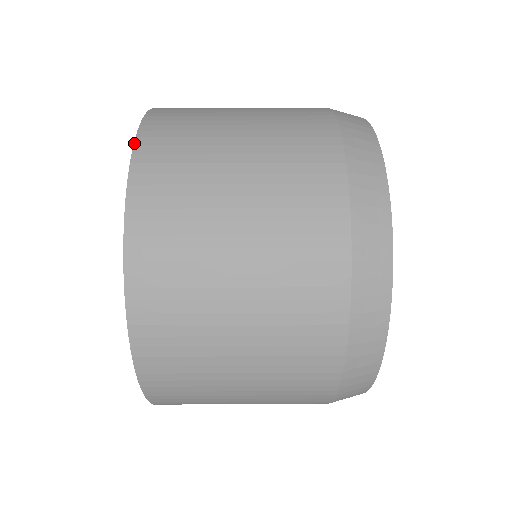
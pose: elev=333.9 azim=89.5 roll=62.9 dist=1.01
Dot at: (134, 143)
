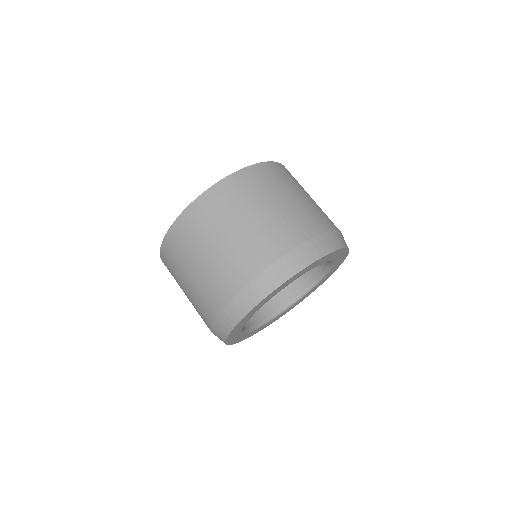
Dot at: (224, 178)
